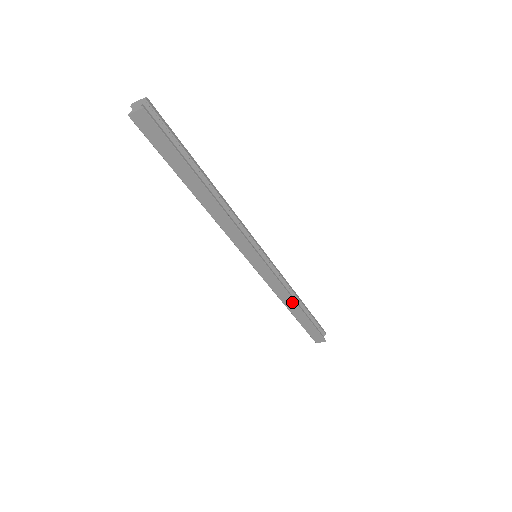
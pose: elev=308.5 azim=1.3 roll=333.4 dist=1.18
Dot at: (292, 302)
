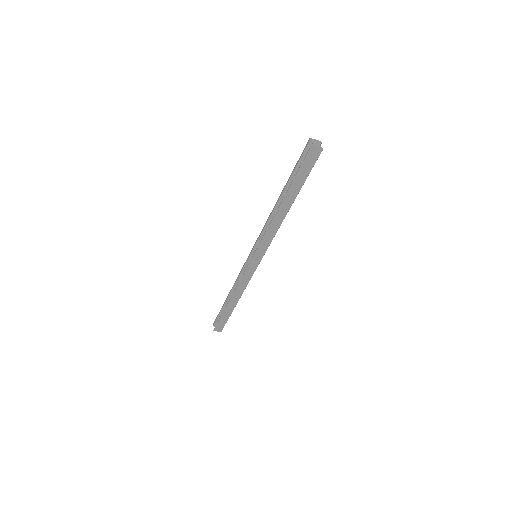
Dot at: (239, 296)
